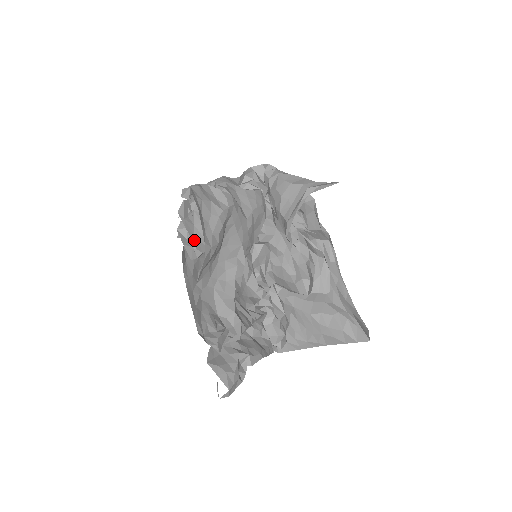
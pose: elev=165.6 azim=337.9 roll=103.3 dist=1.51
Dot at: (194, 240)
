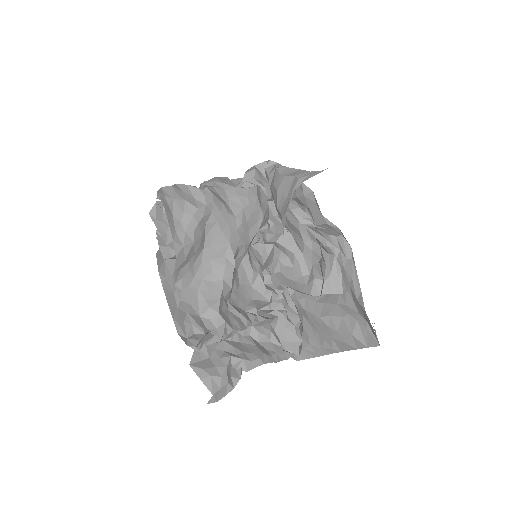
Dot at: (166, 240)
